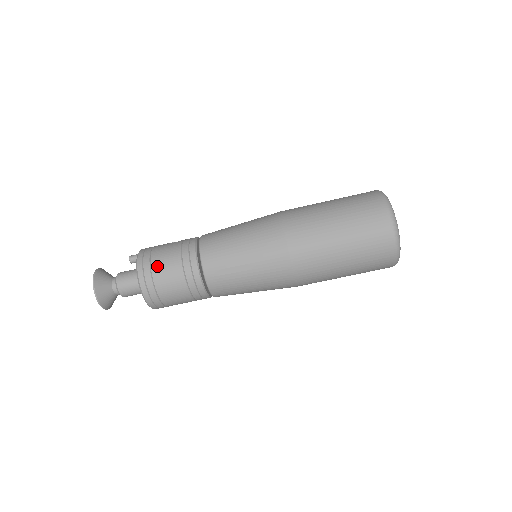
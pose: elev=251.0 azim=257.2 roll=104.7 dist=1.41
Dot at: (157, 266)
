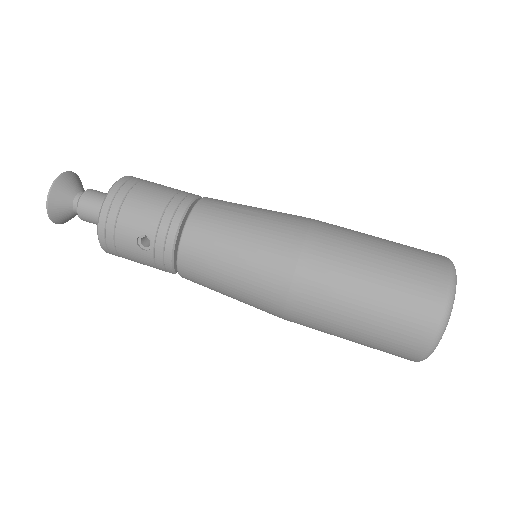
Dot at: (155, 183)
